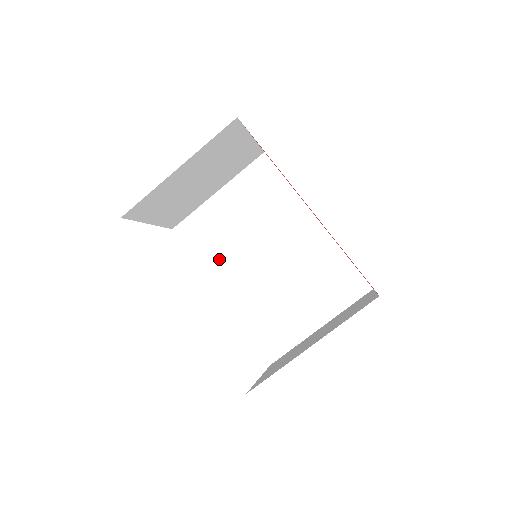
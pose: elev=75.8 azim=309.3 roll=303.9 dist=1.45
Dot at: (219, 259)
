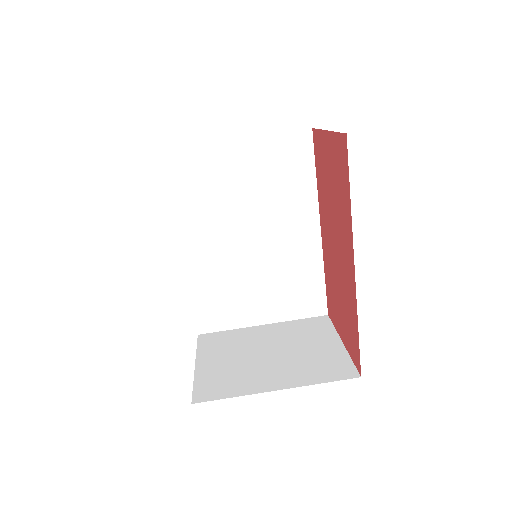
Dot at: (200, 212)
